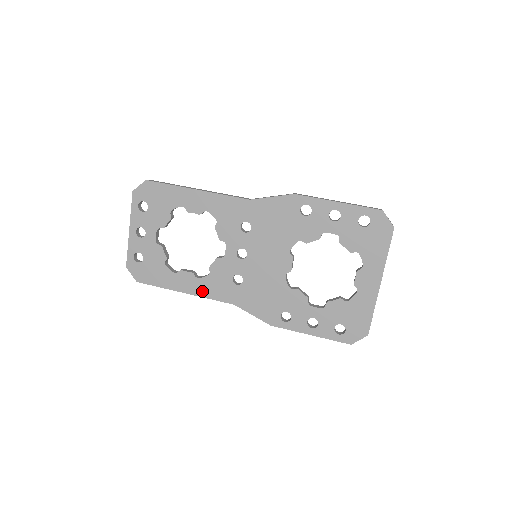
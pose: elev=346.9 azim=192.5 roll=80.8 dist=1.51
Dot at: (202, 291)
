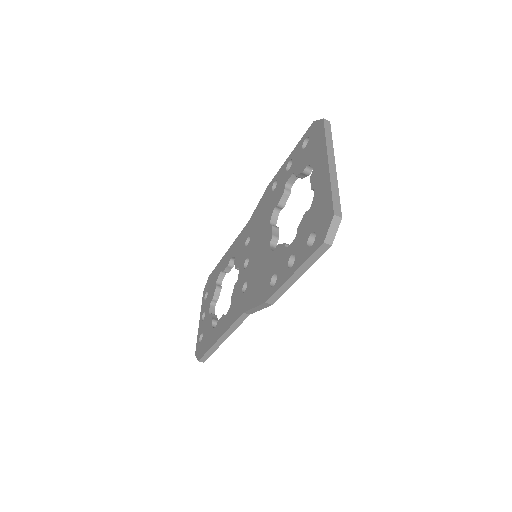
Dot at: (227, 324)
